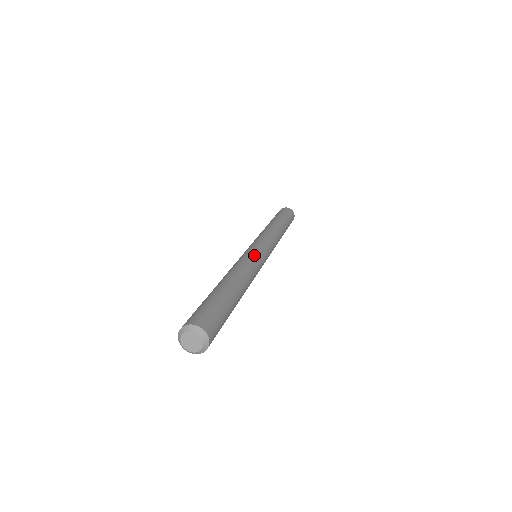
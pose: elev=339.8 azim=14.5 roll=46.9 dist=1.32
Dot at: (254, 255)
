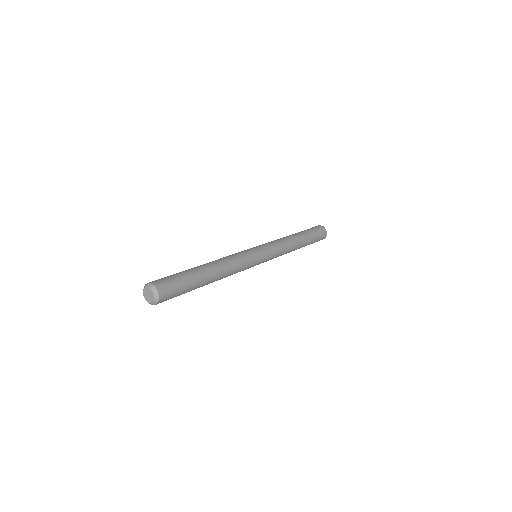
Dot at: (240, 252)
